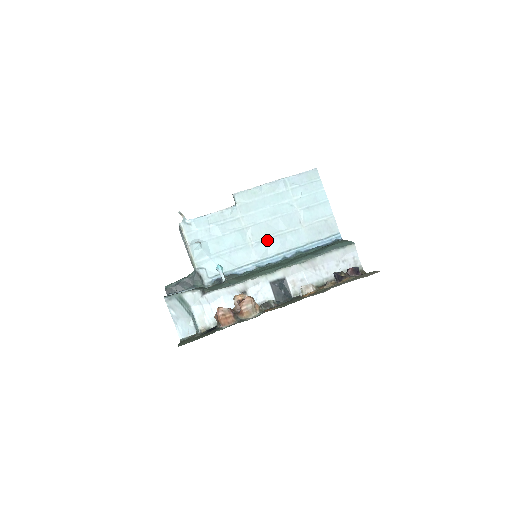
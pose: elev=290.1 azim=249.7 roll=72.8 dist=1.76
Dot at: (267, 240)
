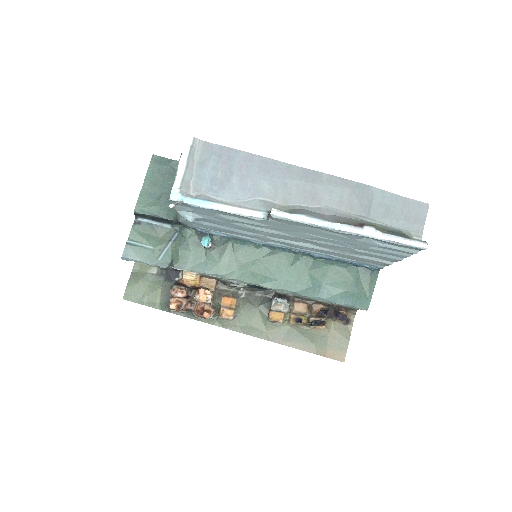
Dot at: (286, 243)
